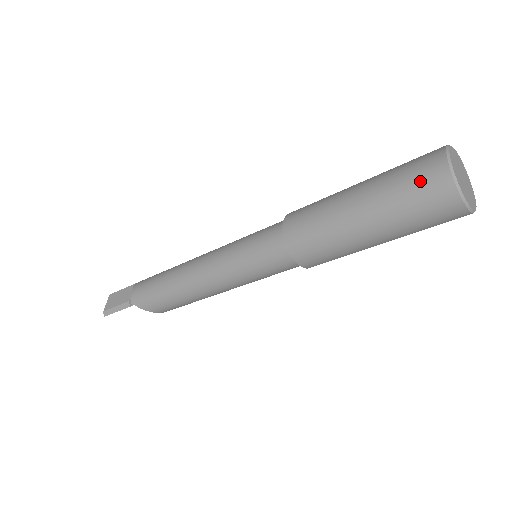
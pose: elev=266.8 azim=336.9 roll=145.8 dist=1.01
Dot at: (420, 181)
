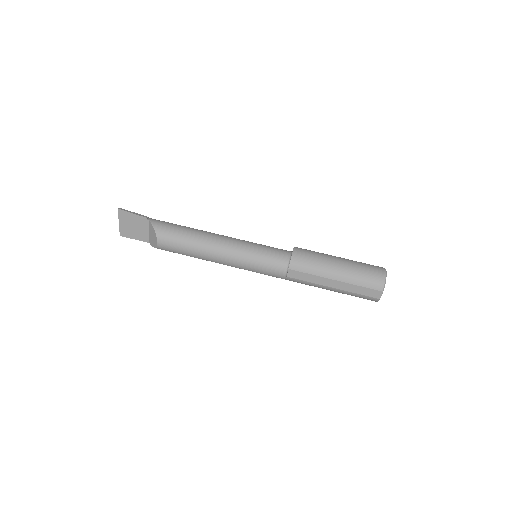
Dot at: (372, 265)
